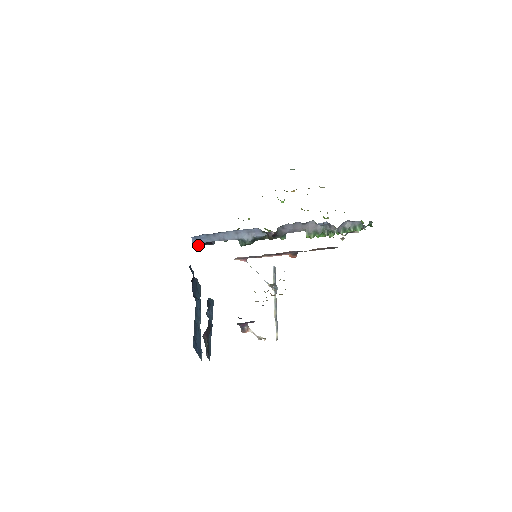
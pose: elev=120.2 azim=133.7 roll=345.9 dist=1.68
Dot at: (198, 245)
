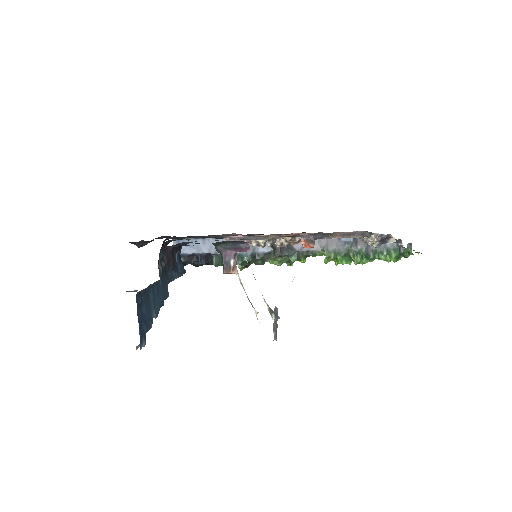
Dot at: occluded
